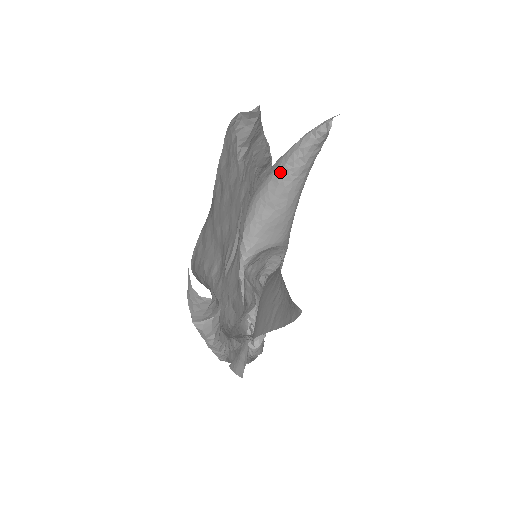
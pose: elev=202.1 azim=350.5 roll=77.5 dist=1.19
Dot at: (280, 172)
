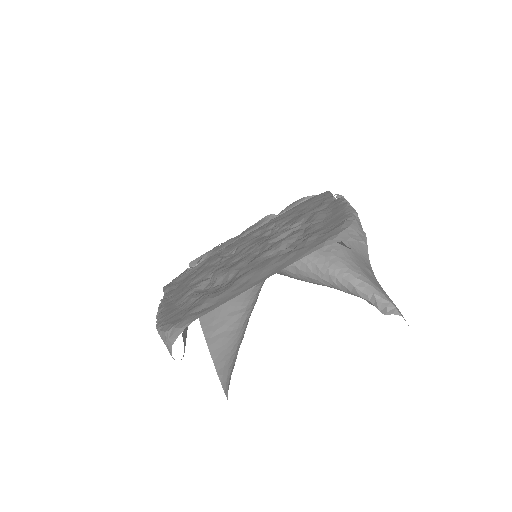
Dot at: (326, 273)
